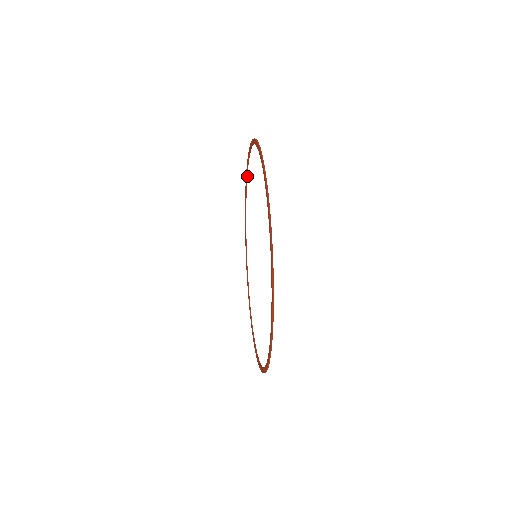
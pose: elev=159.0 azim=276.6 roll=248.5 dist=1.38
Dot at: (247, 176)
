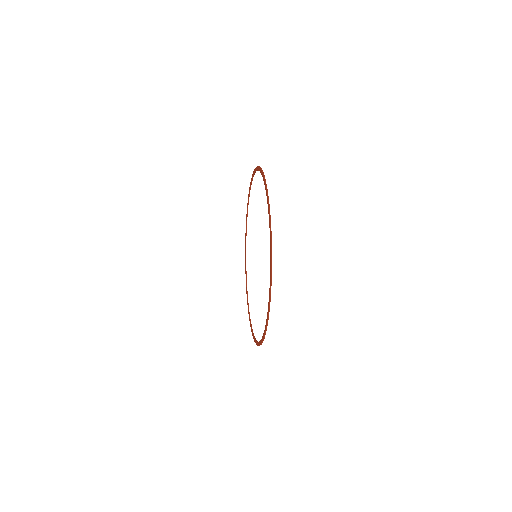
Dot at: (246, 233)
